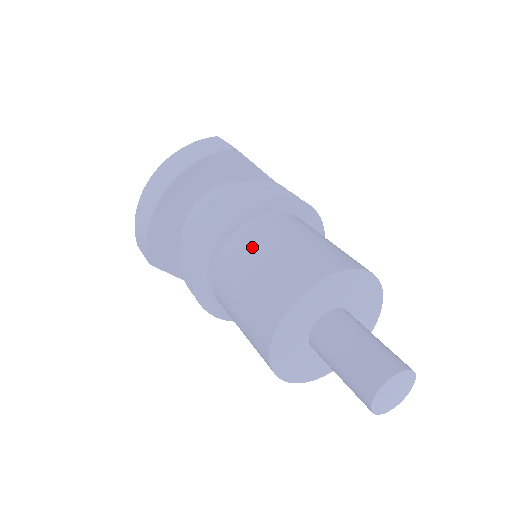
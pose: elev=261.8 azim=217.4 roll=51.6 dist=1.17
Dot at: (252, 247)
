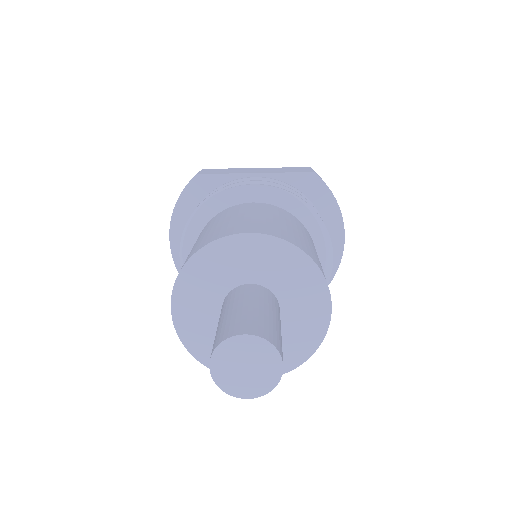
Dot at: occluded
